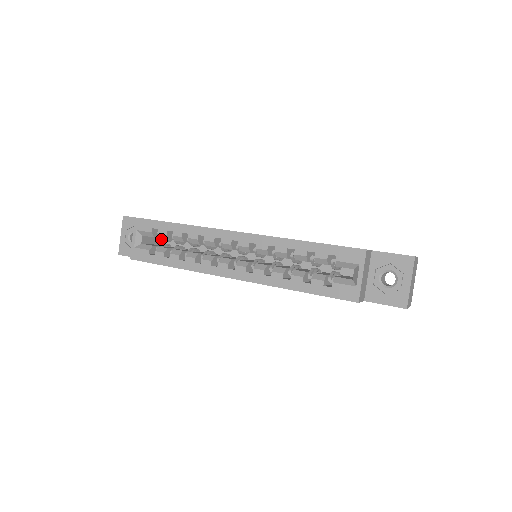
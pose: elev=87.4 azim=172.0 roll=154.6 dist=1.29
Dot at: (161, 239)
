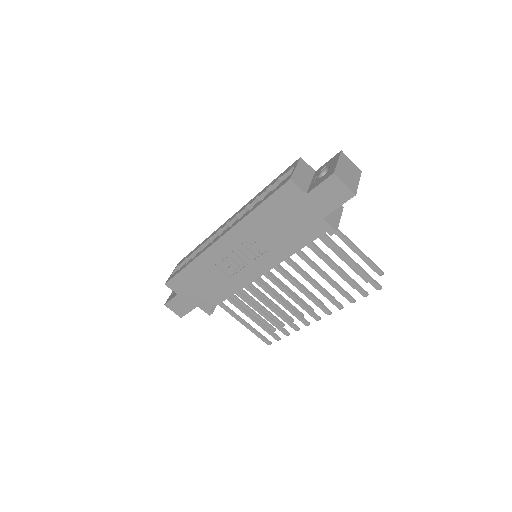
Dot at: occluded
